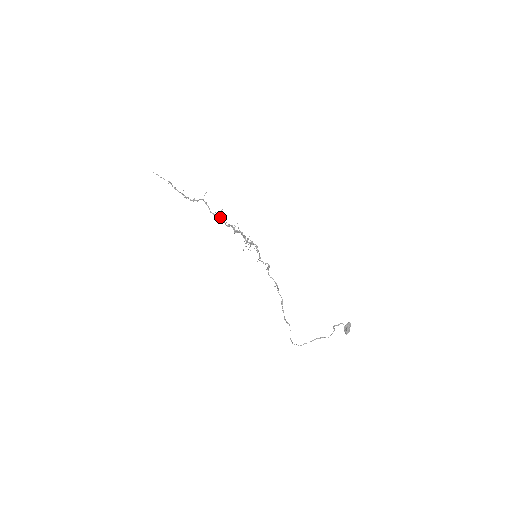
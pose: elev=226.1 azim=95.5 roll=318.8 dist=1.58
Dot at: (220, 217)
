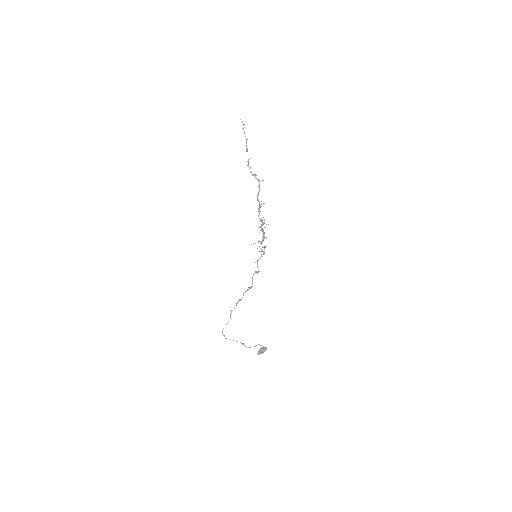
Dot at: (260, 207)
